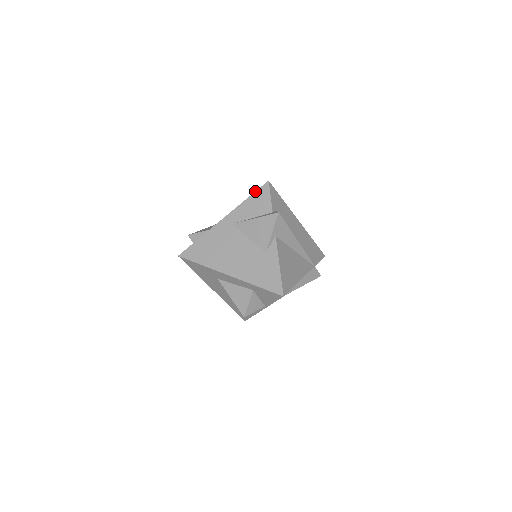
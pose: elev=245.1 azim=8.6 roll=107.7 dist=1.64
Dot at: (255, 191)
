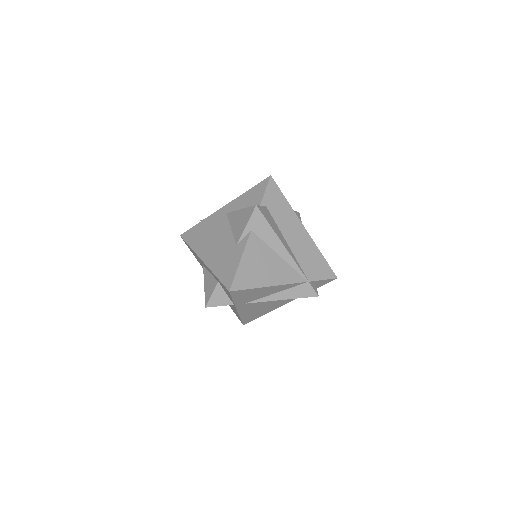
Dot at: occluded
